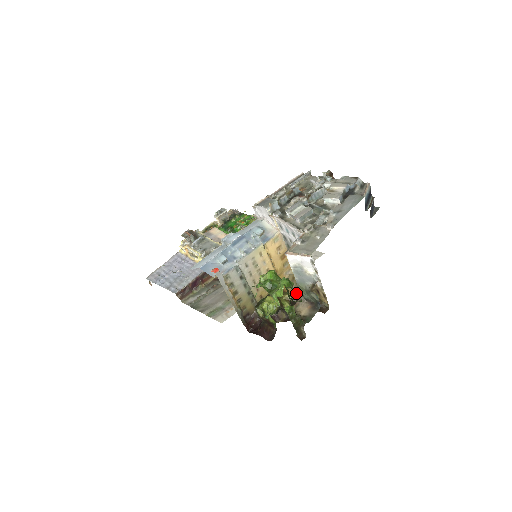
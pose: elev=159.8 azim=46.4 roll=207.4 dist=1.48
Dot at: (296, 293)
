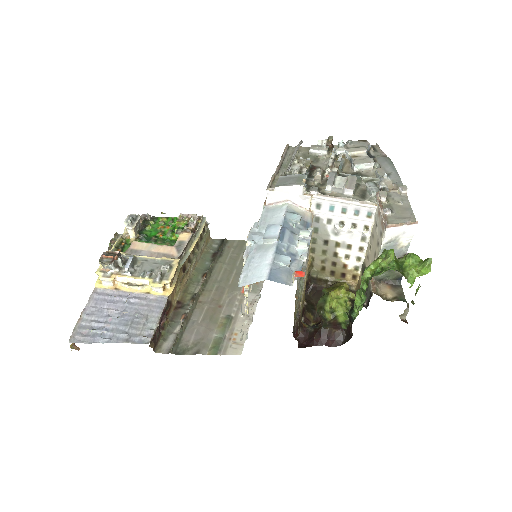
Dot at: occluded
